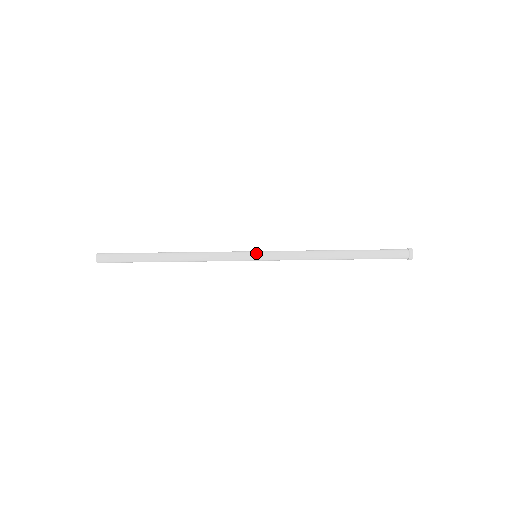
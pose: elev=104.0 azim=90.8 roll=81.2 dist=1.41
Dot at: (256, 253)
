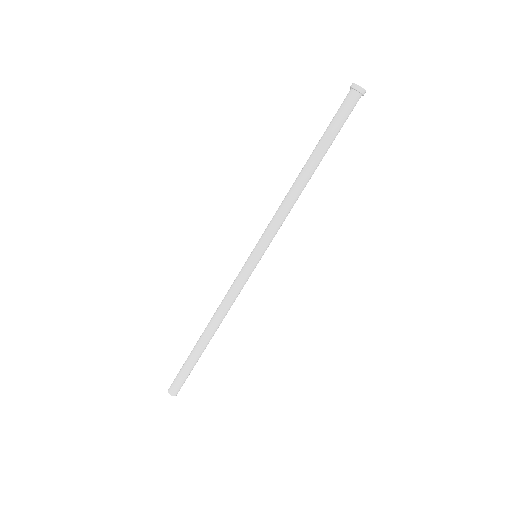
Dot at: (252, 255)
